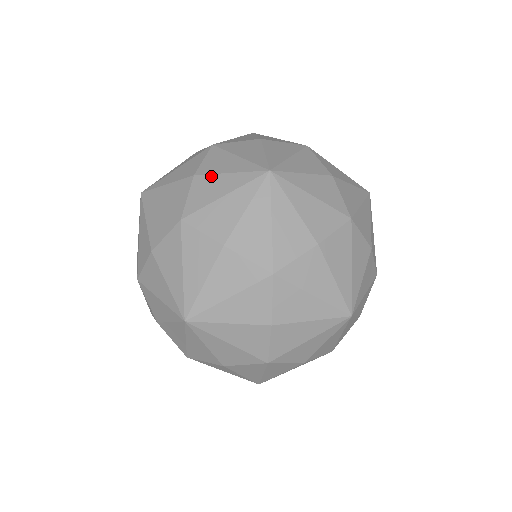
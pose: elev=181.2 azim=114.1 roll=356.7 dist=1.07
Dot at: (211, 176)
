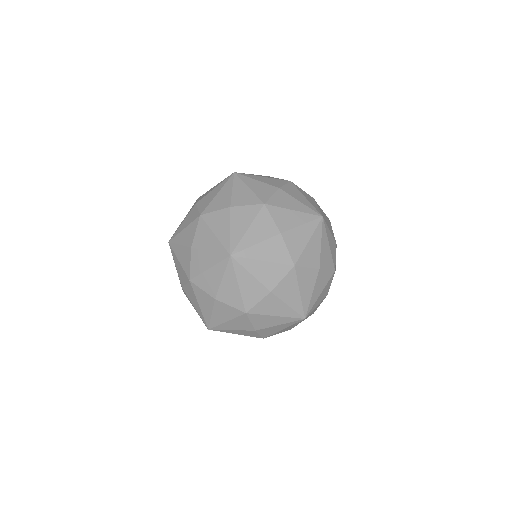
Dot at: (205, 196)
